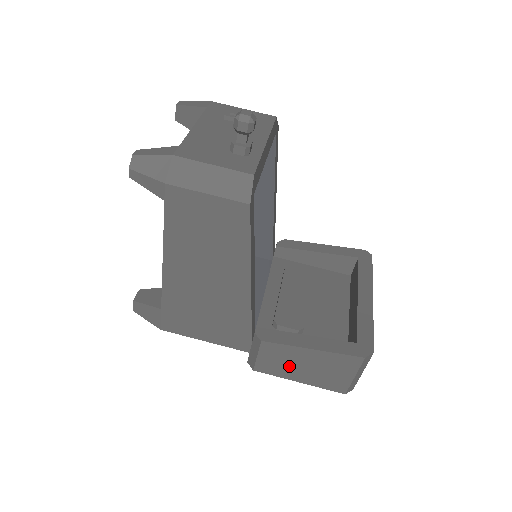
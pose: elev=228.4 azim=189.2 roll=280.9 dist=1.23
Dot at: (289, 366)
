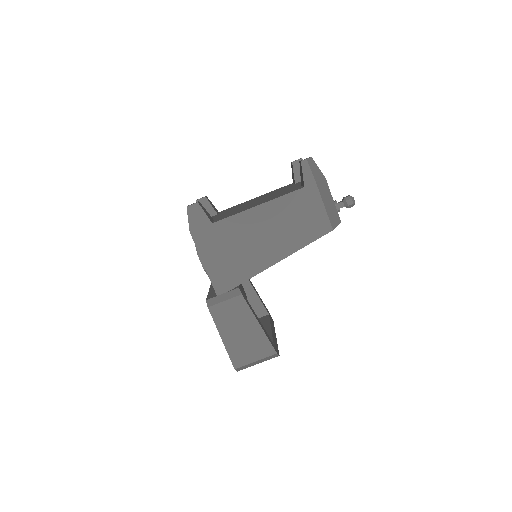
Dot at: (232, 323)
